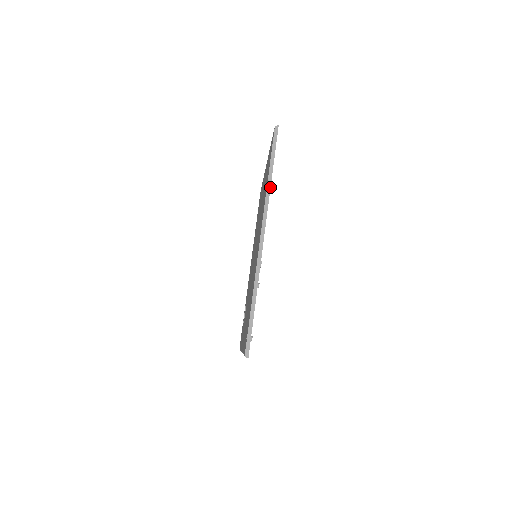
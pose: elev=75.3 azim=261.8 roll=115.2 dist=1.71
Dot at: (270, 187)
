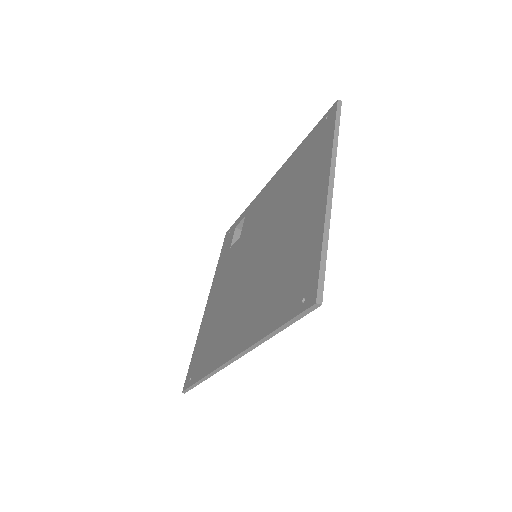
Dot at: (266, 340)
